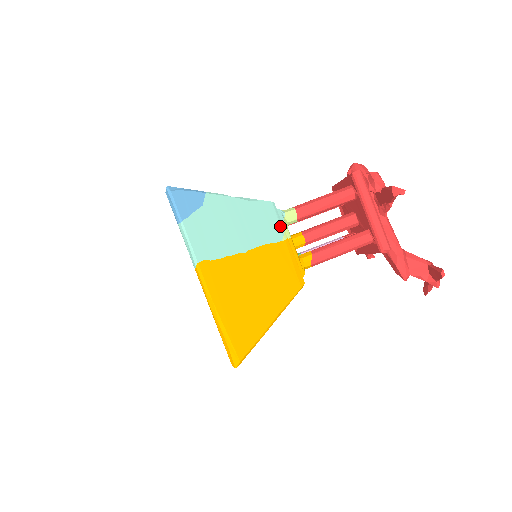
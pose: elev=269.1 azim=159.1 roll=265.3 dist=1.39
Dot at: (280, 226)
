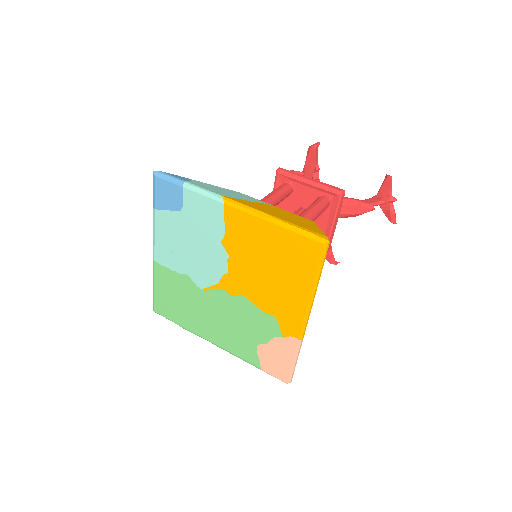
Dot at: (259, 200)
